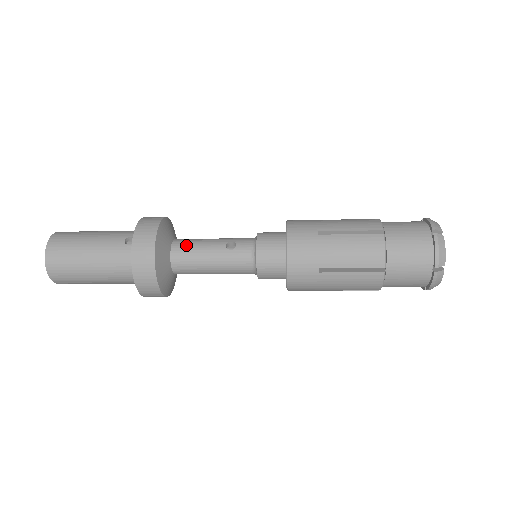
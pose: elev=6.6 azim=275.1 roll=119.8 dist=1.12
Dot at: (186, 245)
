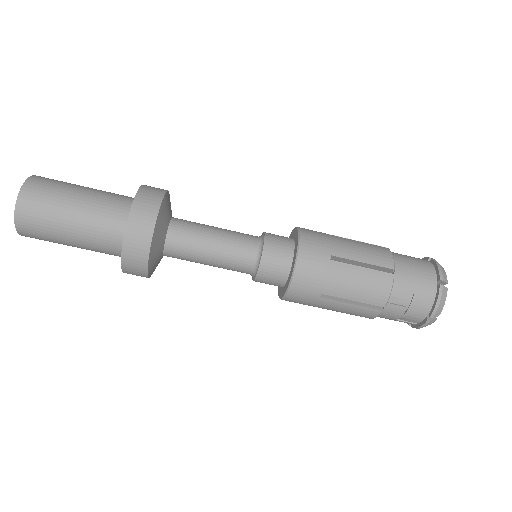
Dot at: occluded
